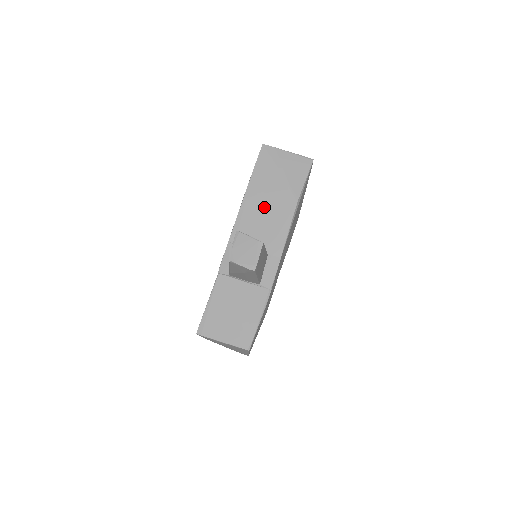
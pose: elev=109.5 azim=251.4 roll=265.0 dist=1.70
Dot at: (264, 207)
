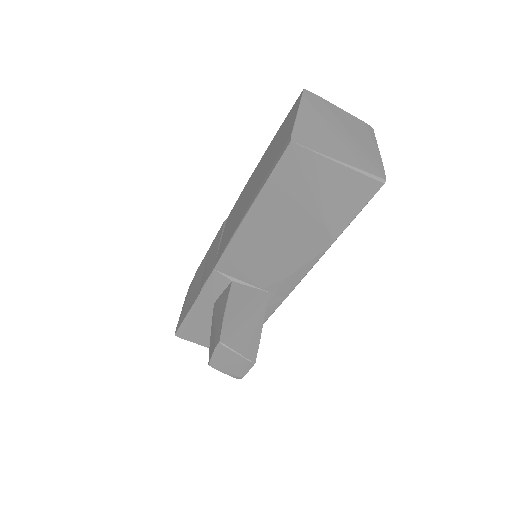
Dot at: (274, 243)
